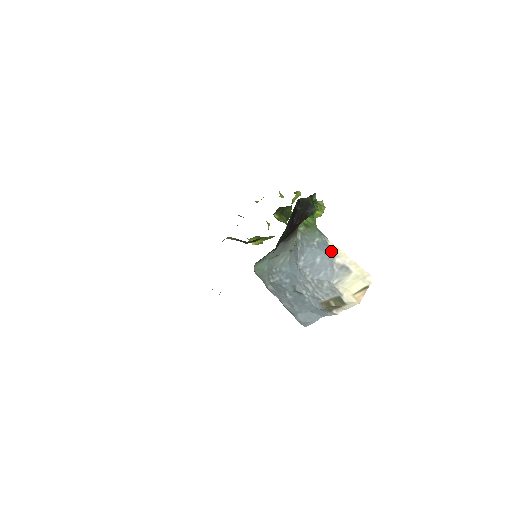
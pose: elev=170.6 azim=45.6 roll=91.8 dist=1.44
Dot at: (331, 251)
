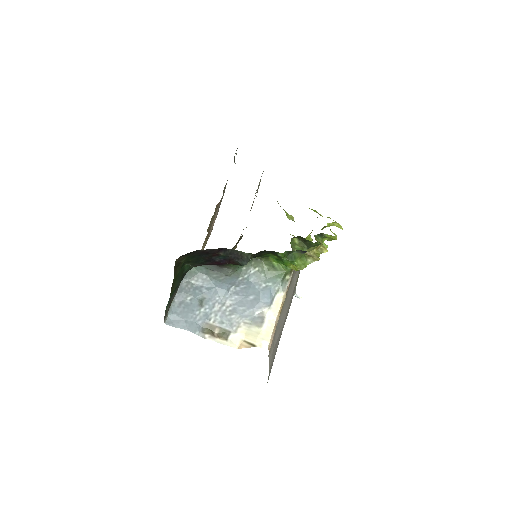
Dot at: (268, 300)
